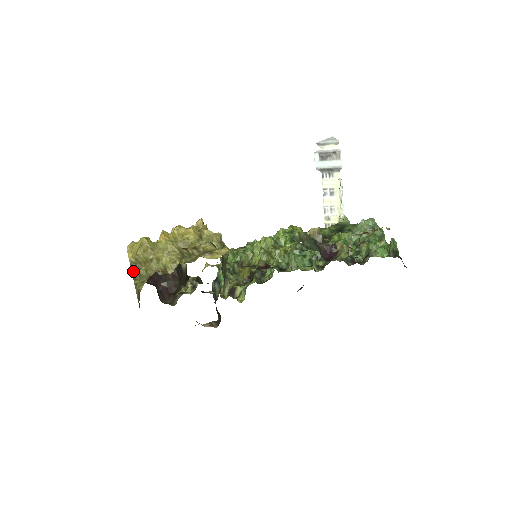
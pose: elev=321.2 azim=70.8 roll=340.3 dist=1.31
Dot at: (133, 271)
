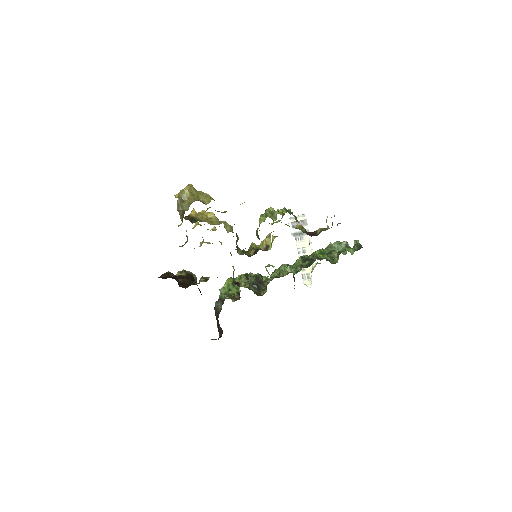
Dot at: (178, 206)
